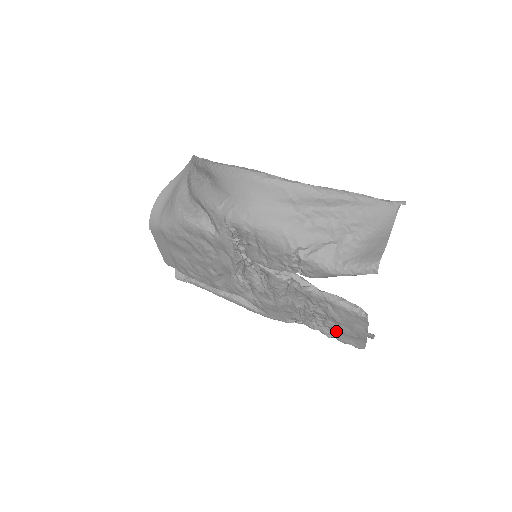
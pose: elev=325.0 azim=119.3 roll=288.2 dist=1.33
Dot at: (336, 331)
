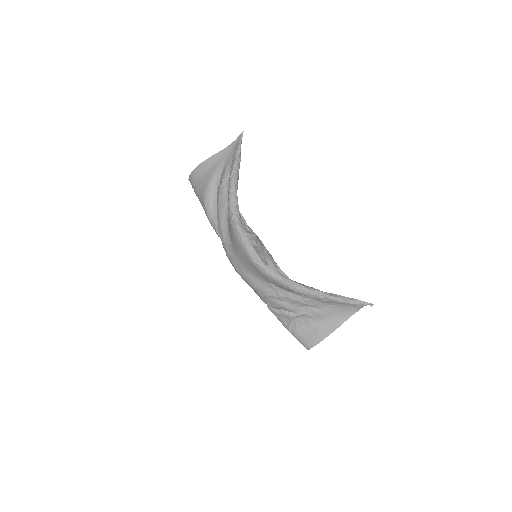
Dot at: occluded
